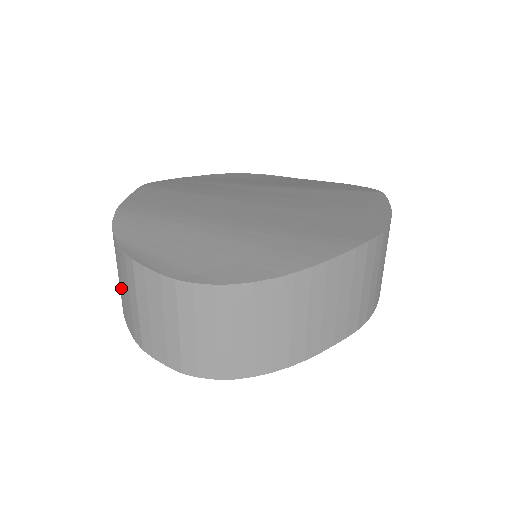
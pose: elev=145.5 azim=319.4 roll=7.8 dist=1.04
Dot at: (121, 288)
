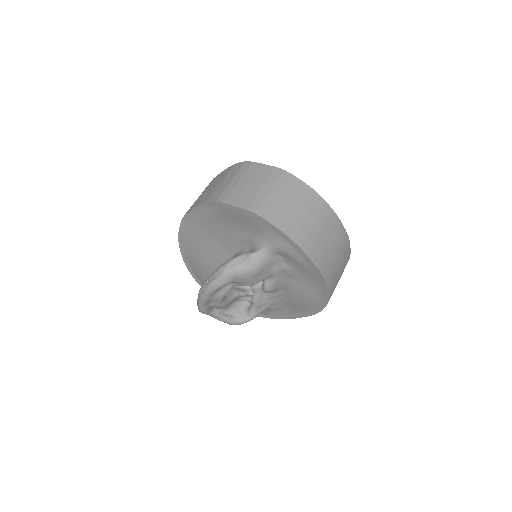
Dot at: (241, 186)
